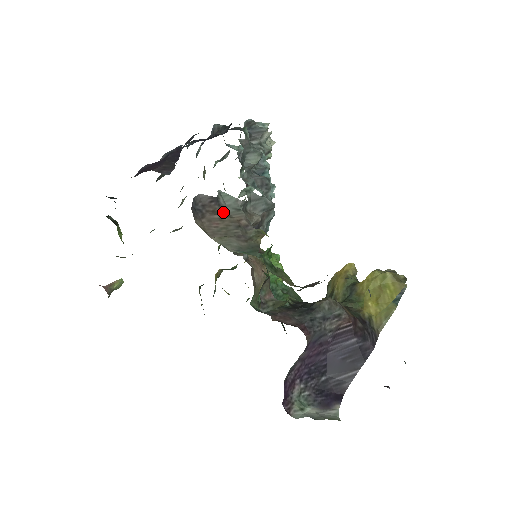
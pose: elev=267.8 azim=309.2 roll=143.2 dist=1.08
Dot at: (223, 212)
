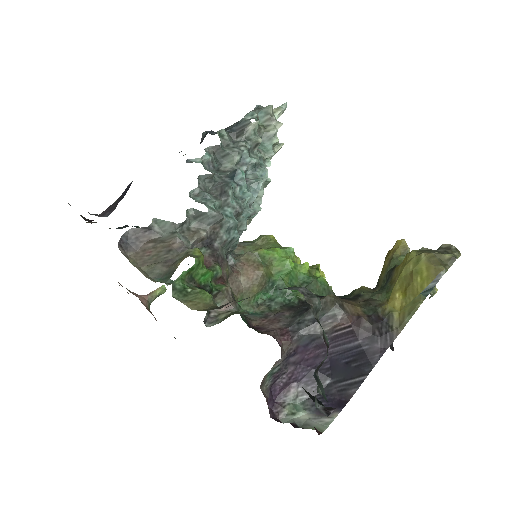
Dot at: (159, 238)
